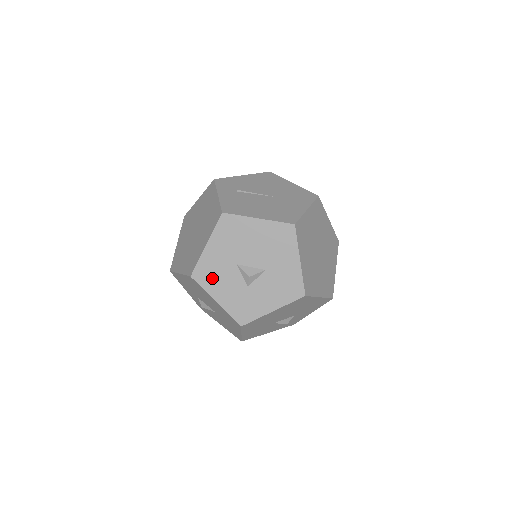
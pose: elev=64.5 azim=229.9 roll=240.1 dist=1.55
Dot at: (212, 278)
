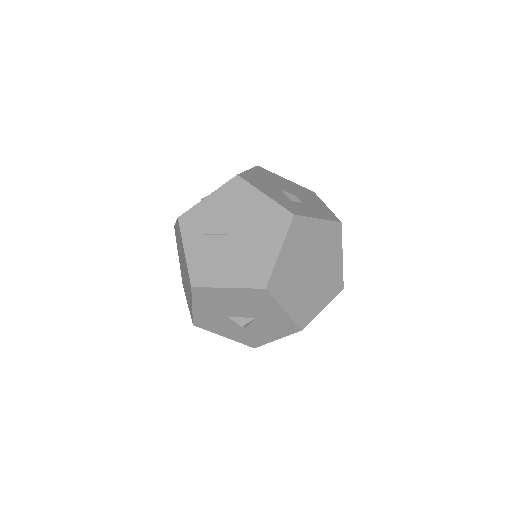
Dot at: (211, 325)
